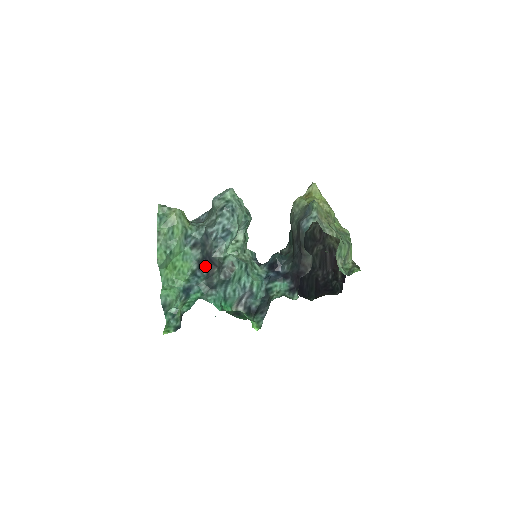
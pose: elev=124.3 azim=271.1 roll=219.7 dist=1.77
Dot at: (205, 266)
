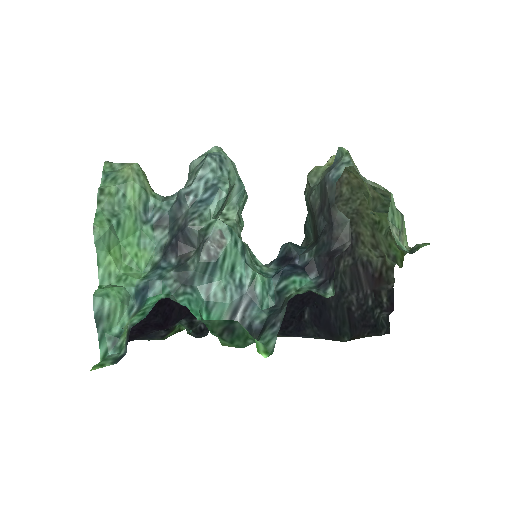
Dot at: (175, 250)
